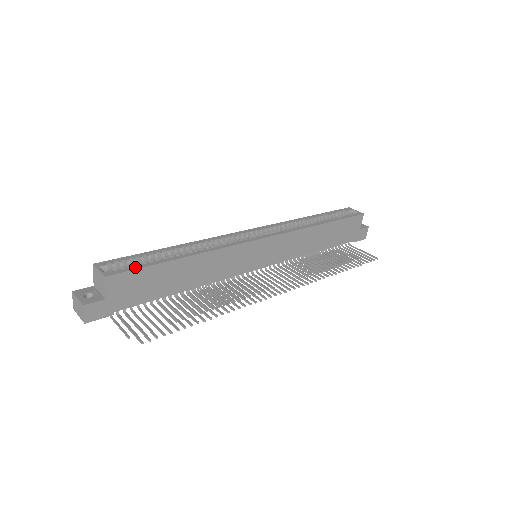
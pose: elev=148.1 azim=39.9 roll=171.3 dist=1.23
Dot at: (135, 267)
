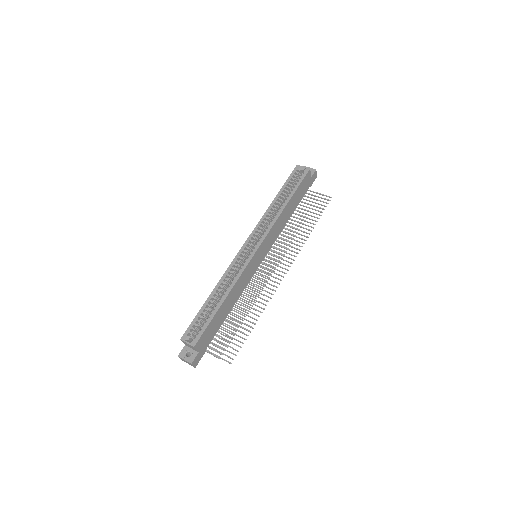
Dot at: (203, 329)
